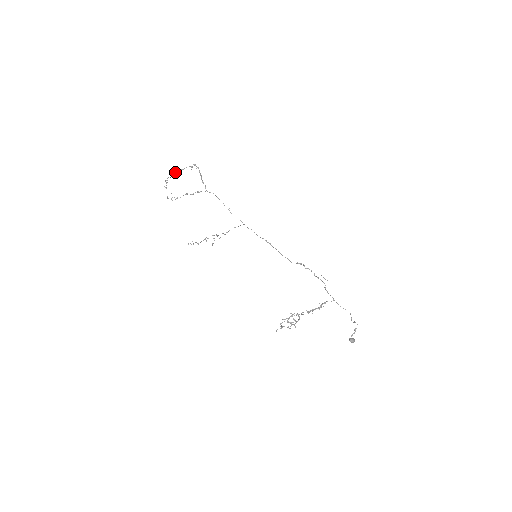
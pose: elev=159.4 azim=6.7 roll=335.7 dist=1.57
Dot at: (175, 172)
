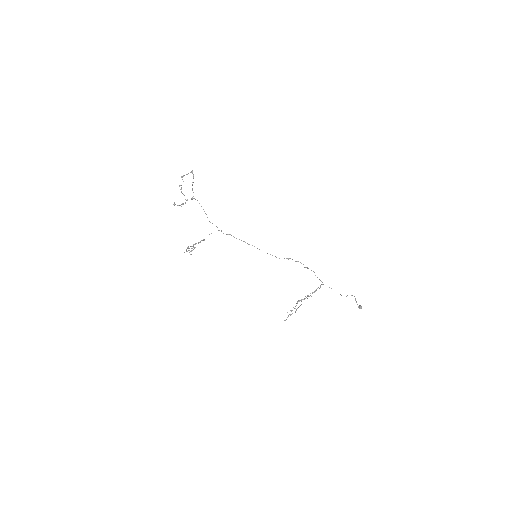
Dot at: (182, 177)
